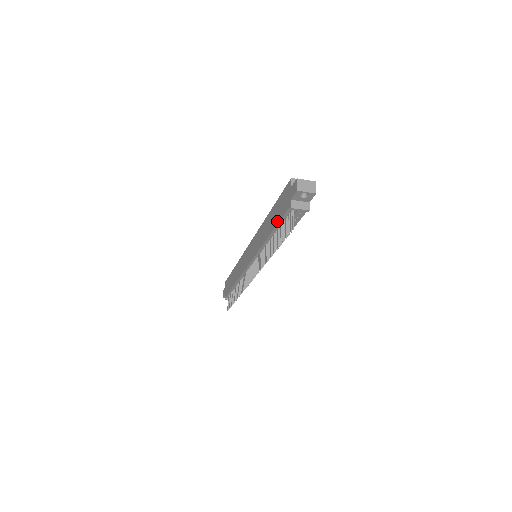
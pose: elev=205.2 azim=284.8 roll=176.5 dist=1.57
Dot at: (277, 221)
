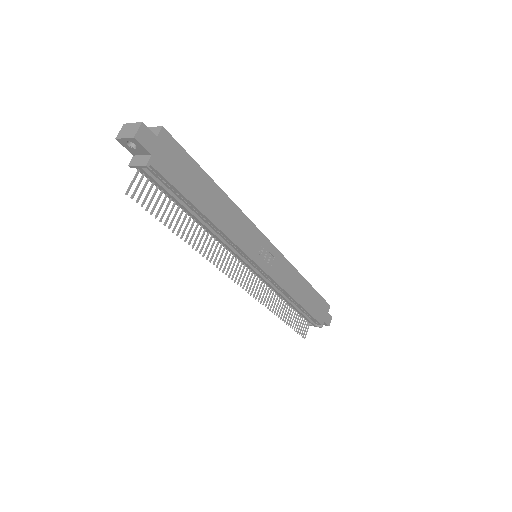
Dot at: occluded
